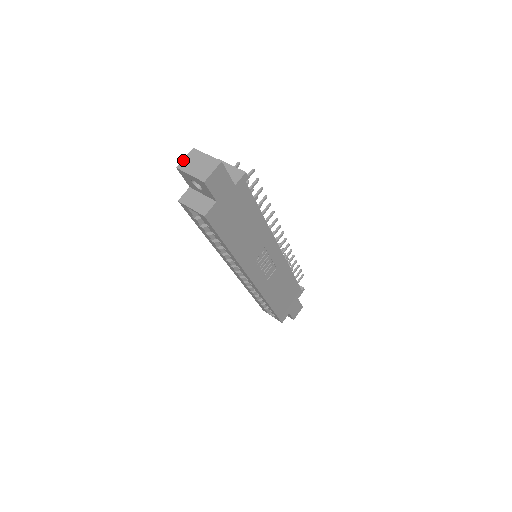
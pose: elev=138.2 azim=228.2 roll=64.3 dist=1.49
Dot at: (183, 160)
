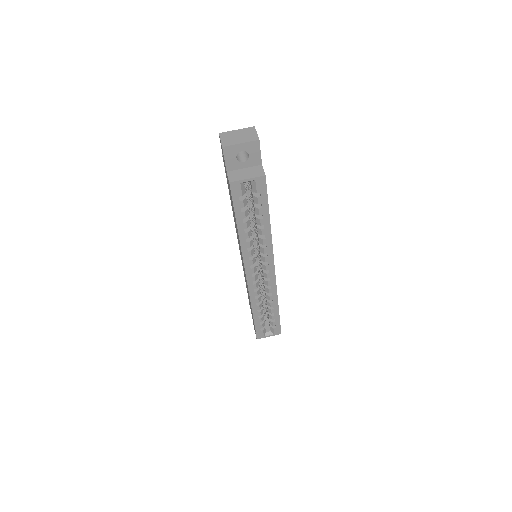
Dot at: (221, 141)
